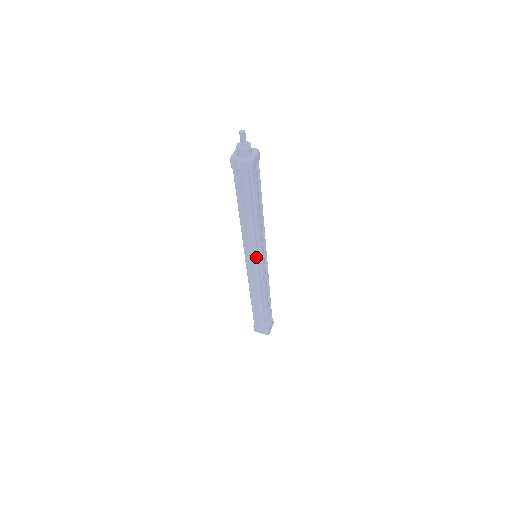
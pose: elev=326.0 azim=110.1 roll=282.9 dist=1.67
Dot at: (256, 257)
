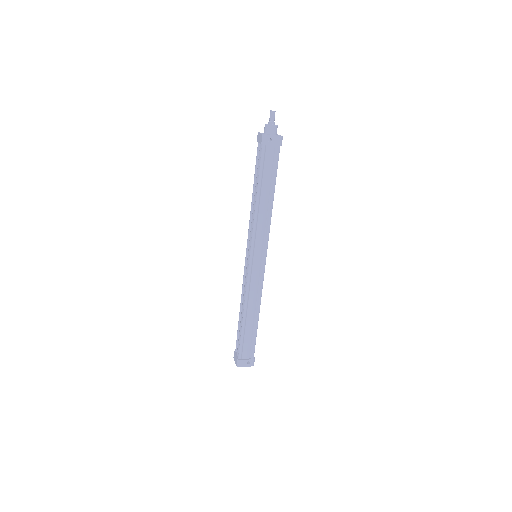
Dot at: (262, 252)
